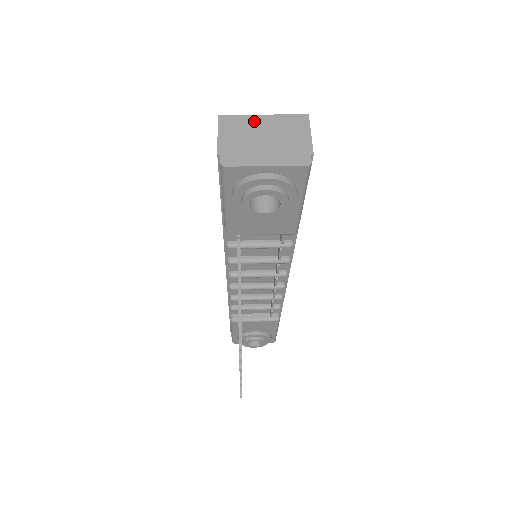
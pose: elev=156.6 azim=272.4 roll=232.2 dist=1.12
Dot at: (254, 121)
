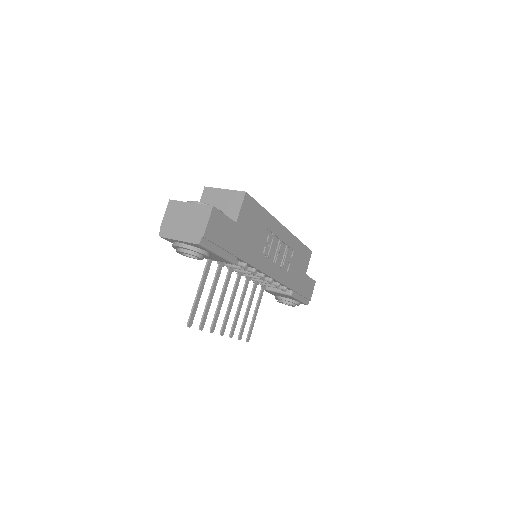
Dot at: (184, 207)
